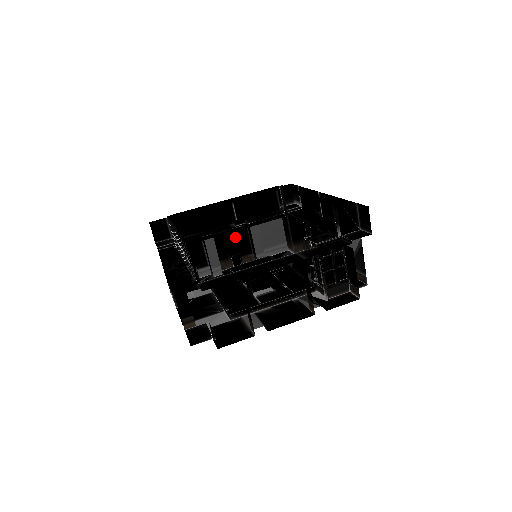
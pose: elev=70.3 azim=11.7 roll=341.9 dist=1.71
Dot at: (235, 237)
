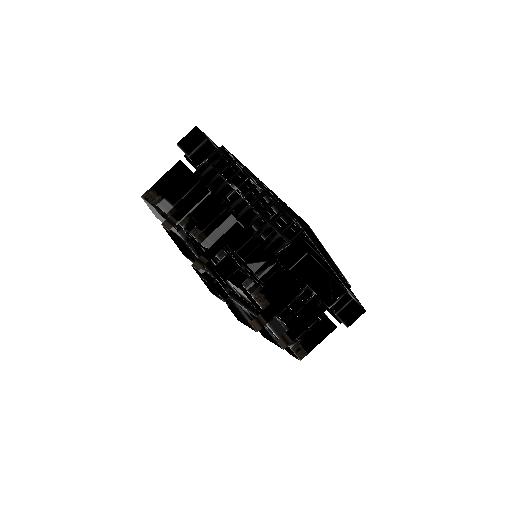
Dot at: (211, 208)
